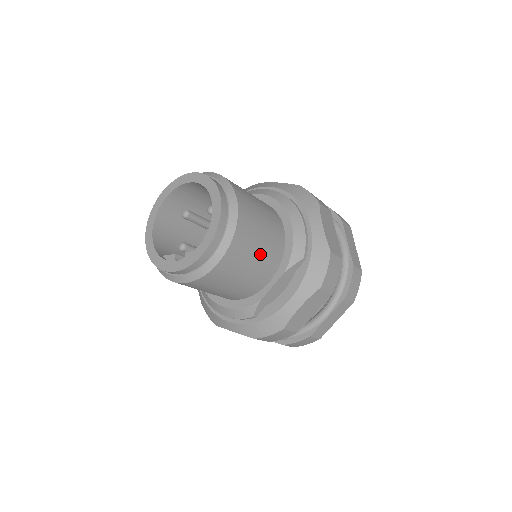
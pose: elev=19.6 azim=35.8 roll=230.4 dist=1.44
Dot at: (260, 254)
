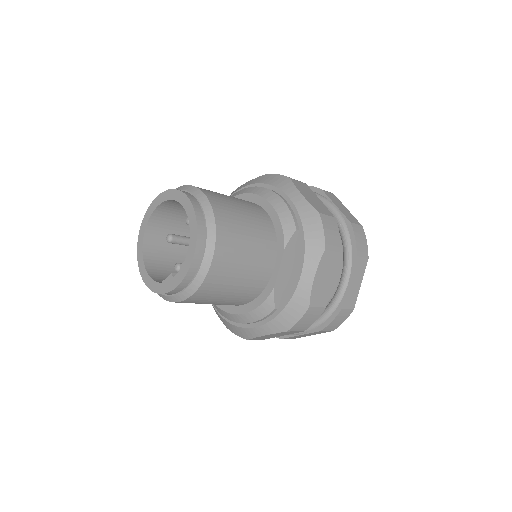
Dot at: (251, 240)
